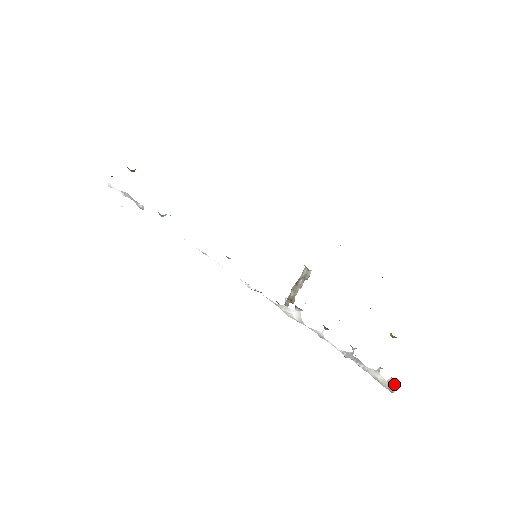
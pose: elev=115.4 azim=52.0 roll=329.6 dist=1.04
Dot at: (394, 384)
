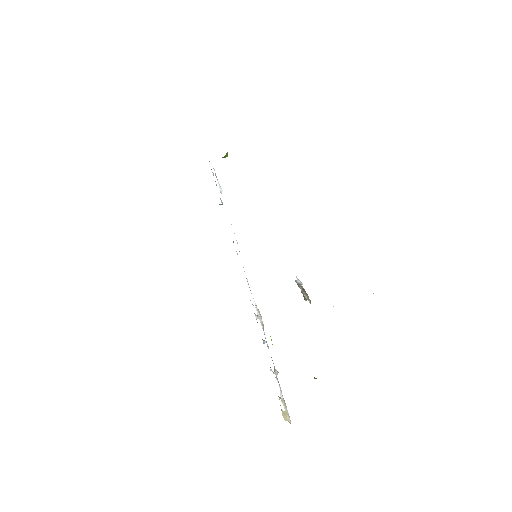
Dot at: (285, 417)
